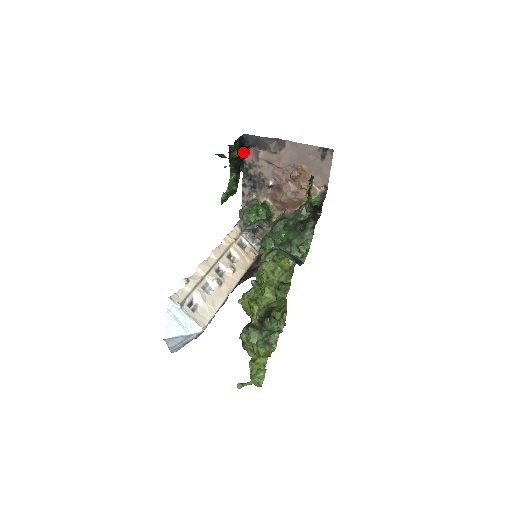
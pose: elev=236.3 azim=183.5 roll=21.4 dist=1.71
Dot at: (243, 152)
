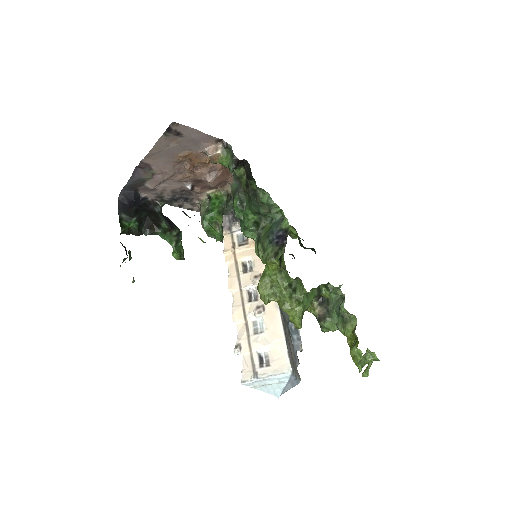
Dot at: (140, 201)
